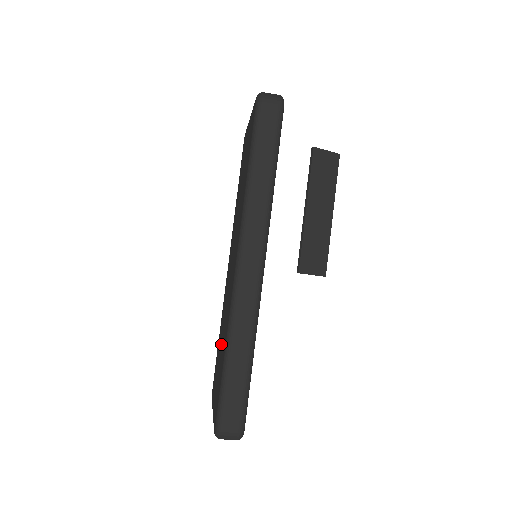
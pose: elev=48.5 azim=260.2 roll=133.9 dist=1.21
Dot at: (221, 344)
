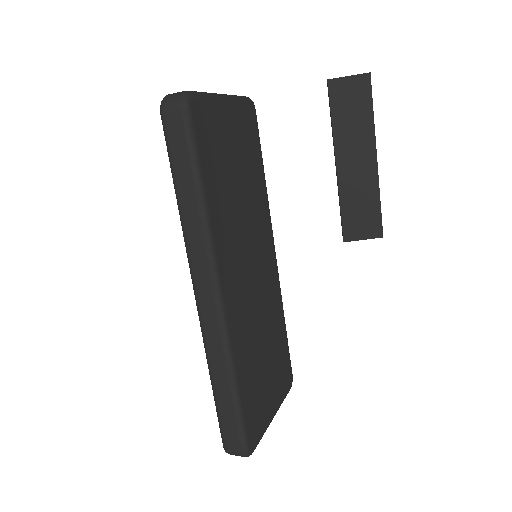
Dot at: occluded
